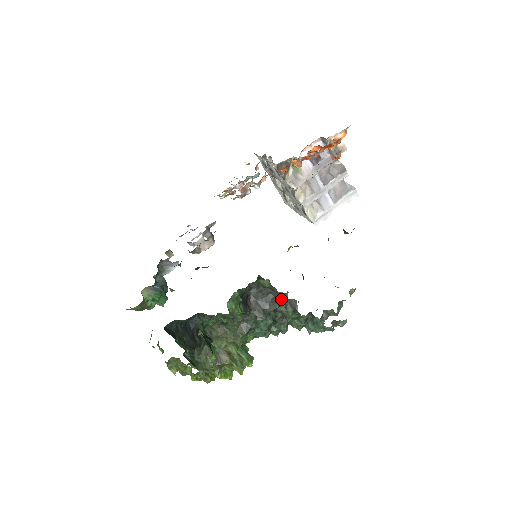
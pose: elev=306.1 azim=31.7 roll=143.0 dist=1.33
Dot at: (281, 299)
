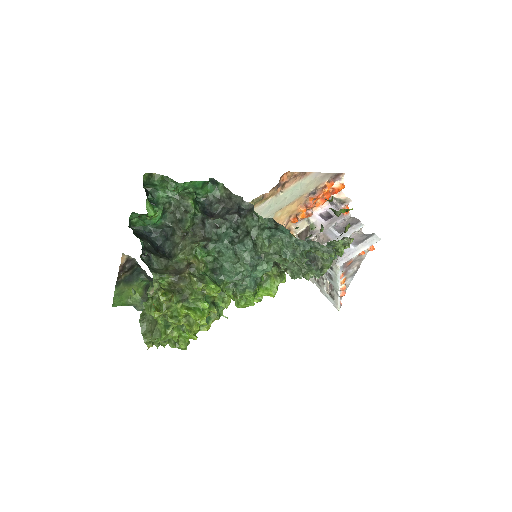
Dot at: (239, 206)
